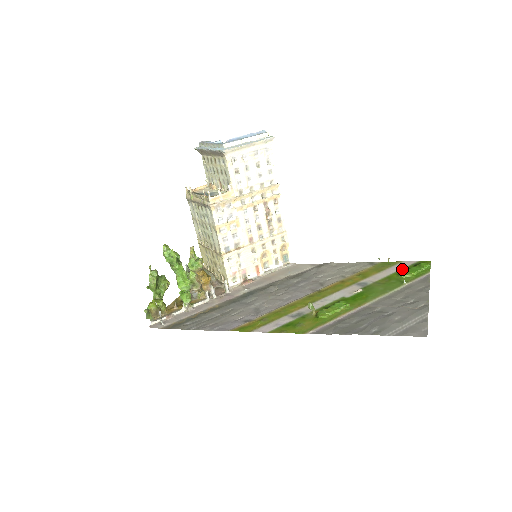
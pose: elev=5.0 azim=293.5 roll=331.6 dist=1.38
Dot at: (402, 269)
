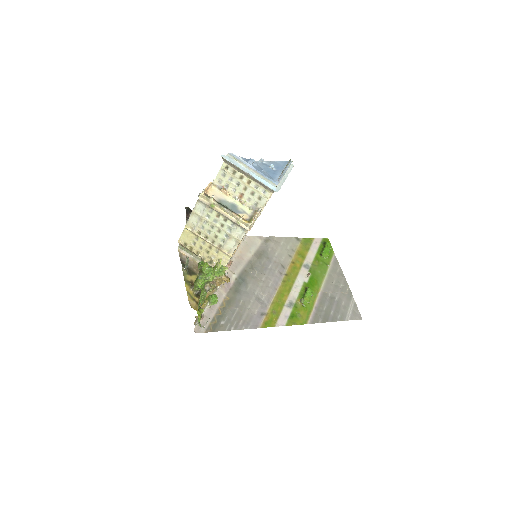
Dot at: (319, 248)
